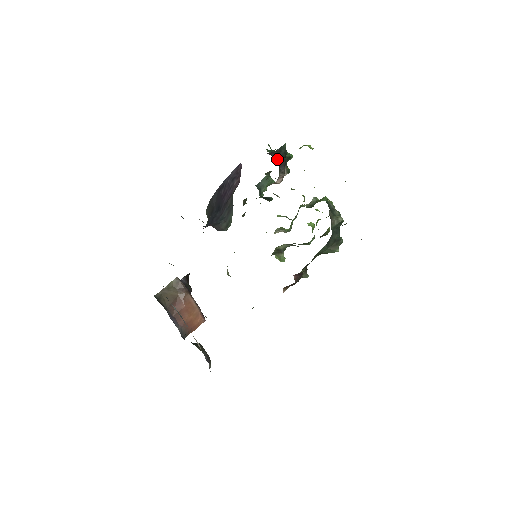
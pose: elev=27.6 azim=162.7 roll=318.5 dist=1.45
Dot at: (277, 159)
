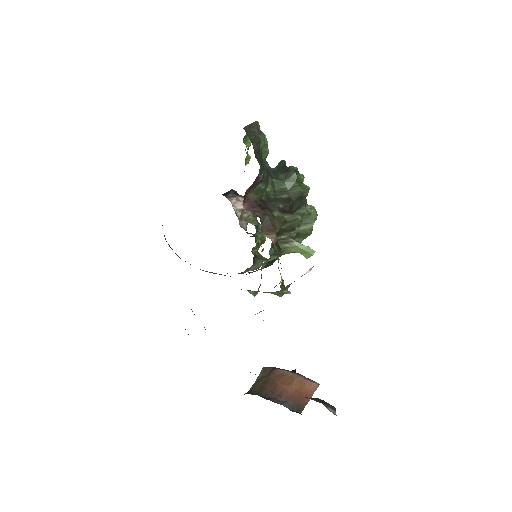
Dot at: occluded
